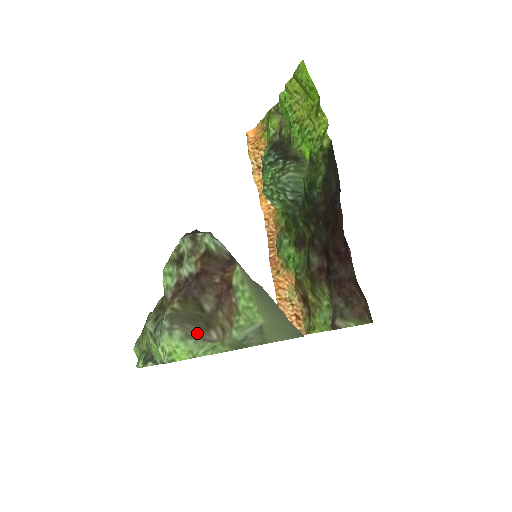
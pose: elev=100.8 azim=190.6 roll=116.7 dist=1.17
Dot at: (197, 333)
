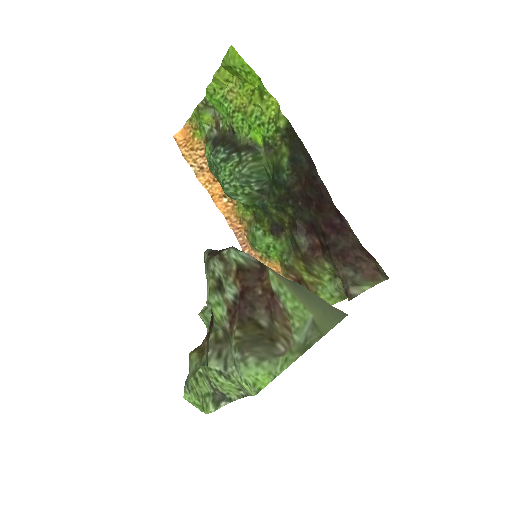
Dot at: (267, 352)
